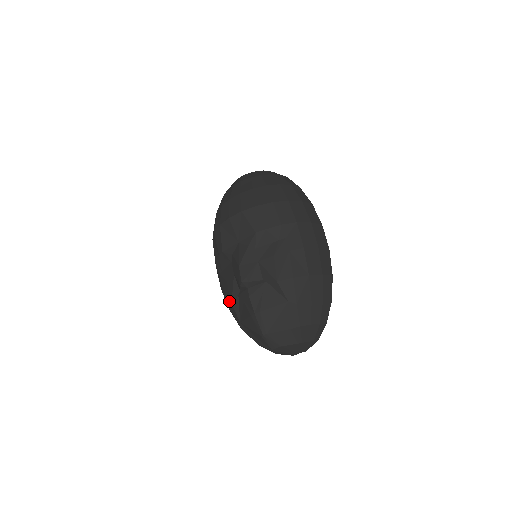
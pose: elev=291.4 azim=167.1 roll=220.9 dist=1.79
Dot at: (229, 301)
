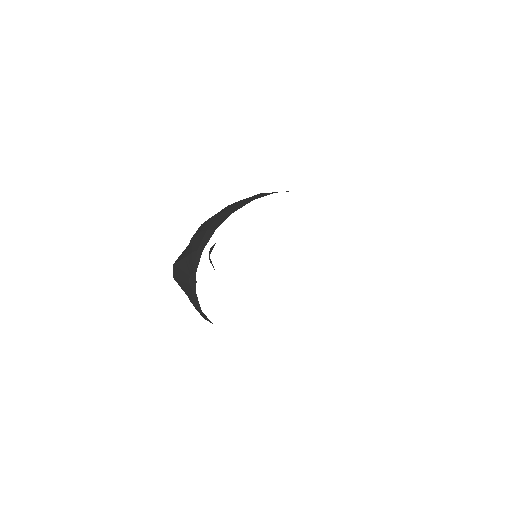
Dot at: occluded
